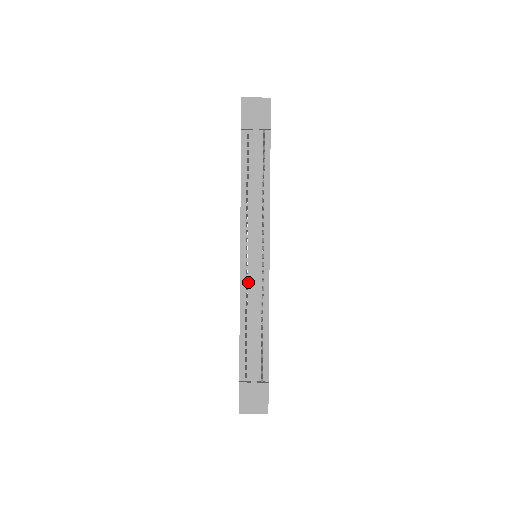
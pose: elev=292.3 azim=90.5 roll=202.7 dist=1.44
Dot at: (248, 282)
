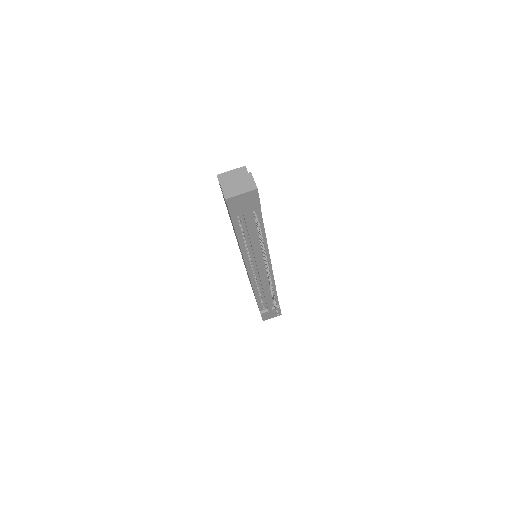
Dot at: (257, 281)
